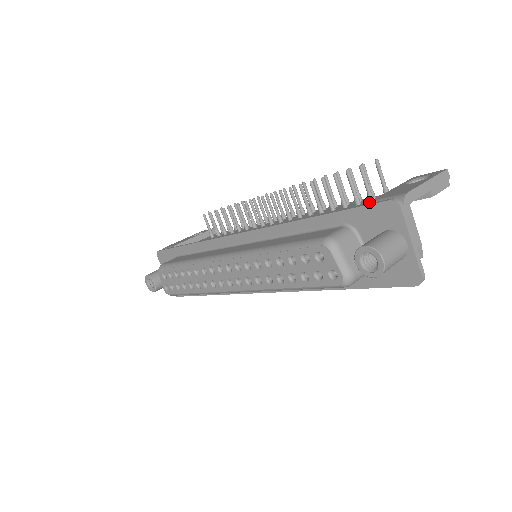
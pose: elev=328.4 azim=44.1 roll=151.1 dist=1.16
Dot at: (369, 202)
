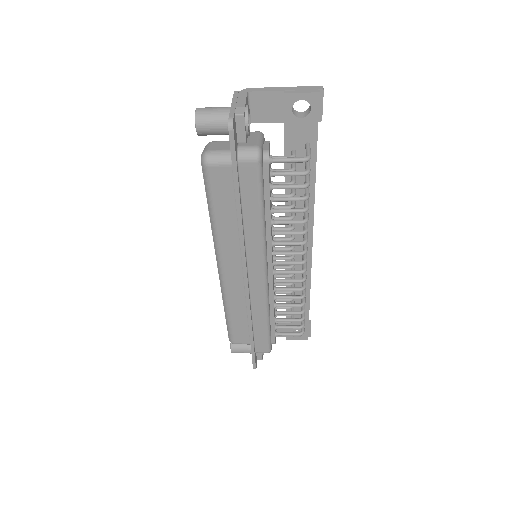
Dot at: (292, 150)
